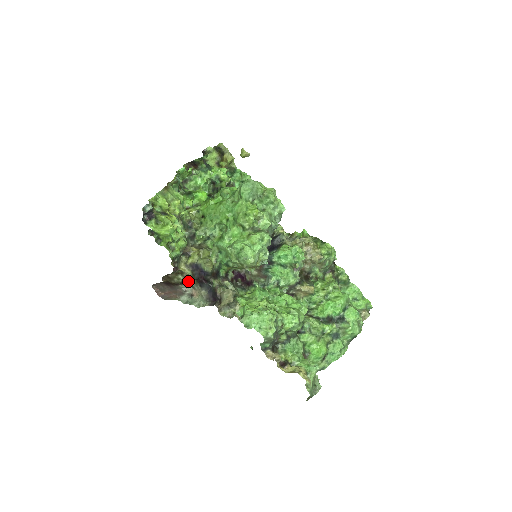
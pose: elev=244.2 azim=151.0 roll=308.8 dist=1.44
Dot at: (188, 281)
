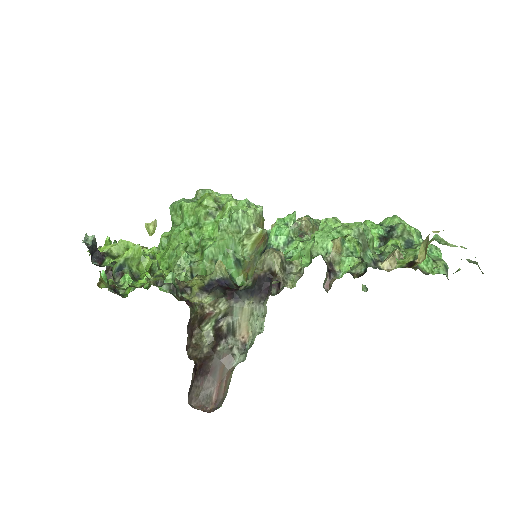
Dot at: (220, 325)
